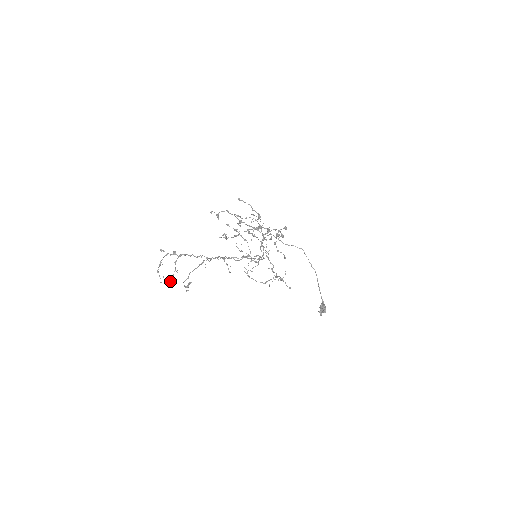
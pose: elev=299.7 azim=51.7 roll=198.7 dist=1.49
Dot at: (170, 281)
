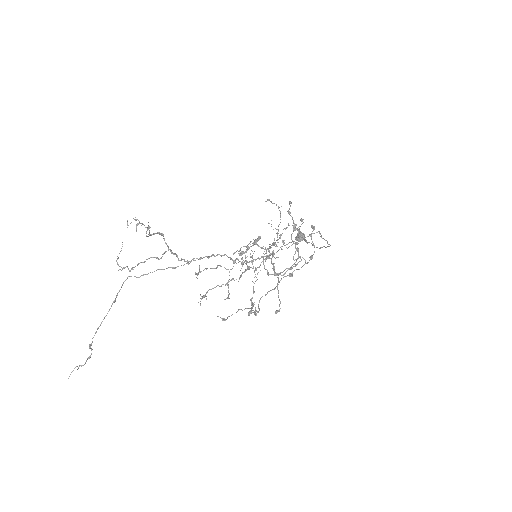
Dot at: (119, 266)
